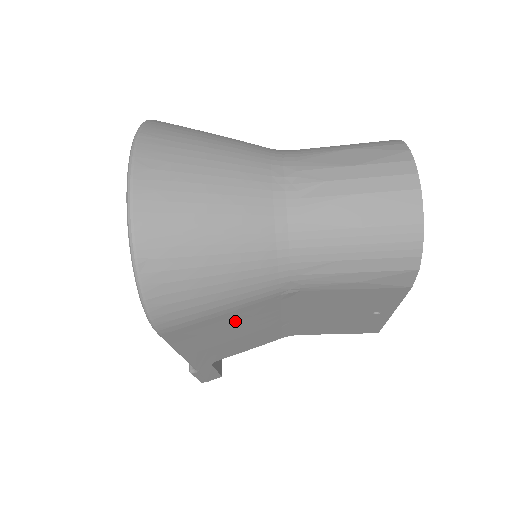
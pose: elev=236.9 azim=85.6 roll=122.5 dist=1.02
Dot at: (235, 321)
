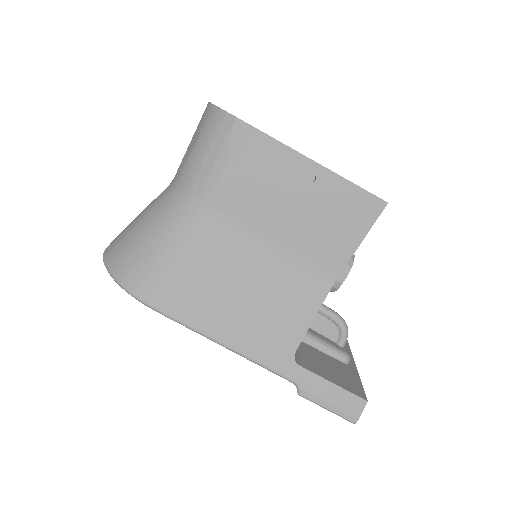
Dot at: (212, 273)
